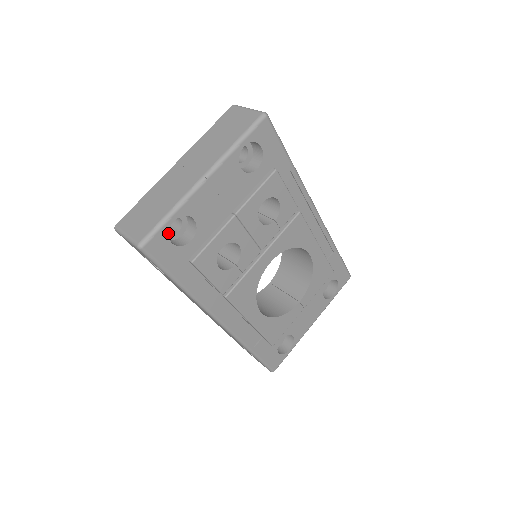
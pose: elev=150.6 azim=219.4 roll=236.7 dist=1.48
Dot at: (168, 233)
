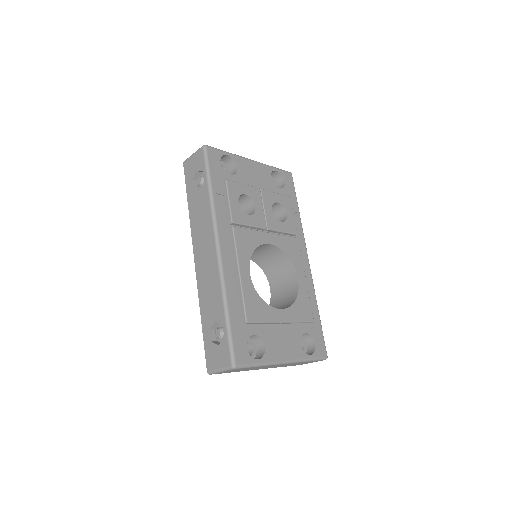
Dot at: occluded
